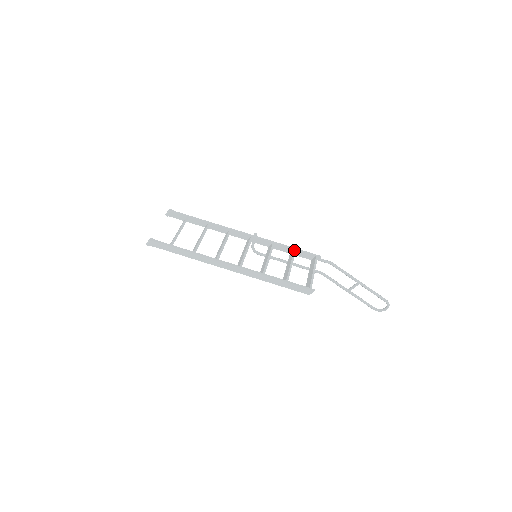
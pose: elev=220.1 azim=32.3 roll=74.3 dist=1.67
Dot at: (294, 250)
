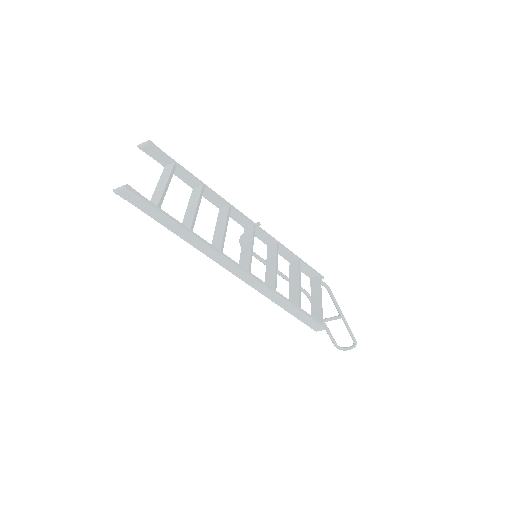
Dot at: (299, 261)
